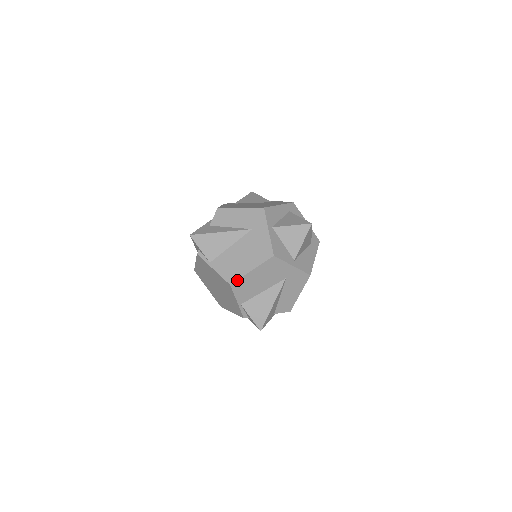
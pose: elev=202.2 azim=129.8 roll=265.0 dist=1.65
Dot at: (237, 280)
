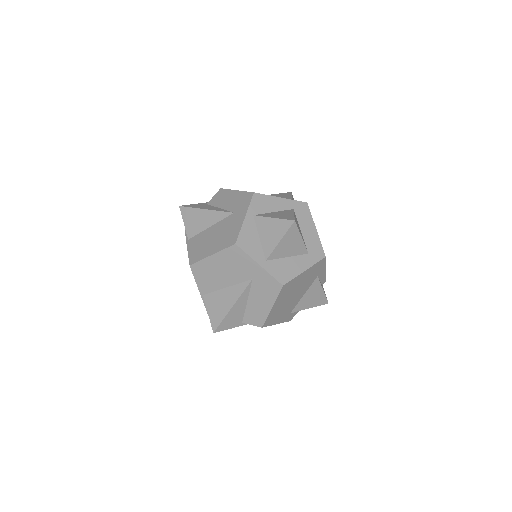
Dot at: (197, 262)
